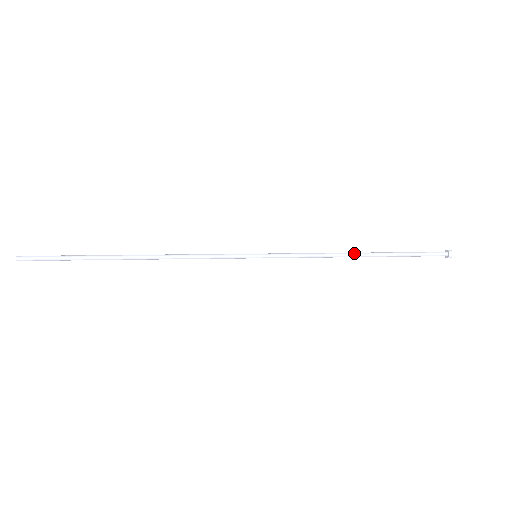
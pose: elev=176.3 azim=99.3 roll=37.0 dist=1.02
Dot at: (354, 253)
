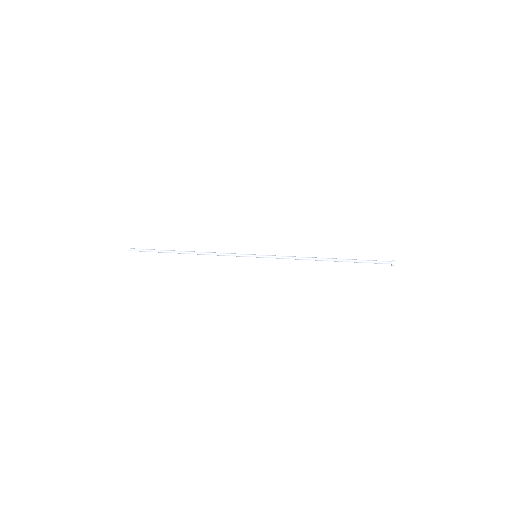
Dot at: (320, 258)
